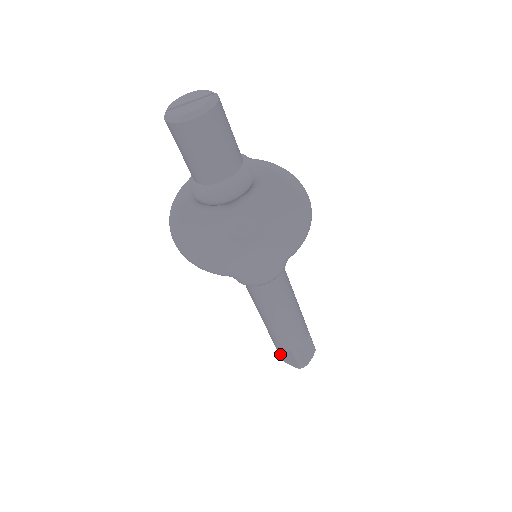
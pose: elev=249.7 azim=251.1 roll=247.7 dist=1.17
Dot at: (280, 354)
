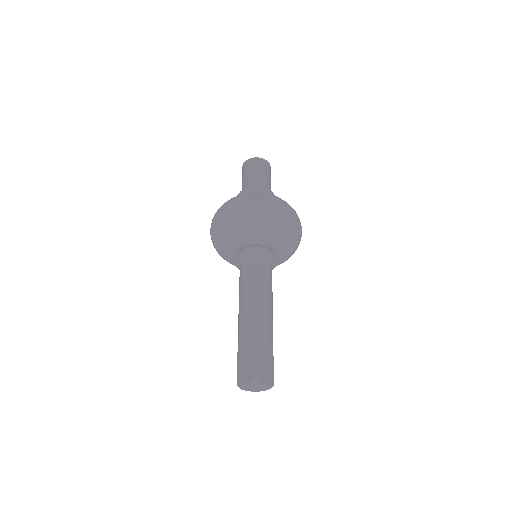
Dot at: (238, 371)
